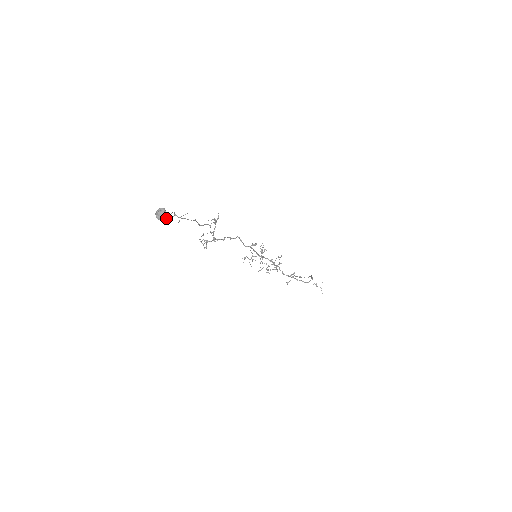
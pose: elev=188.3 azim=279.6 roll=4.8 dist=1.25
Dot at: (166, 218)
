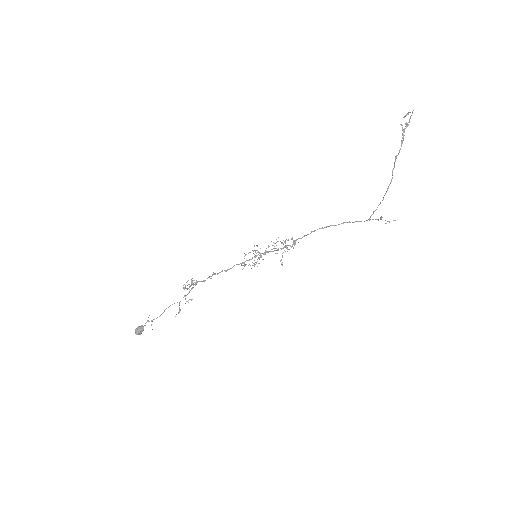
Dot at: occluded
